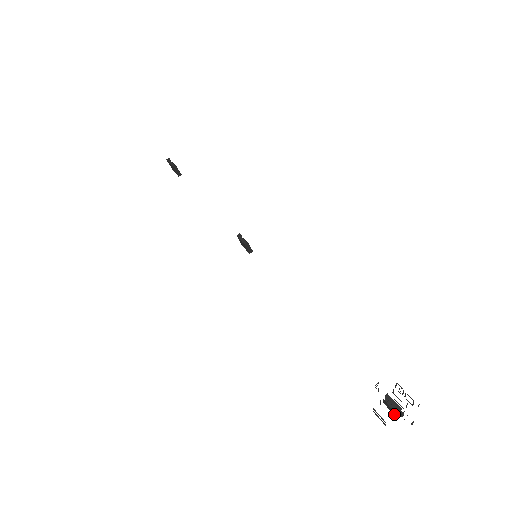
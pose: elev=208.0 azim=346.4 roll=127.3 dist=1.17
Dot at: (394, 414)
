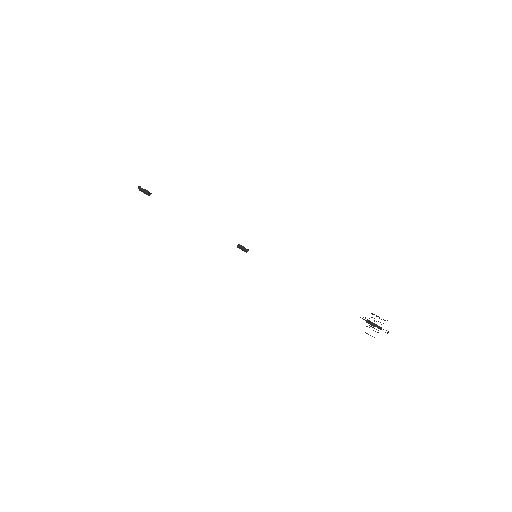
Dot at: occluded
